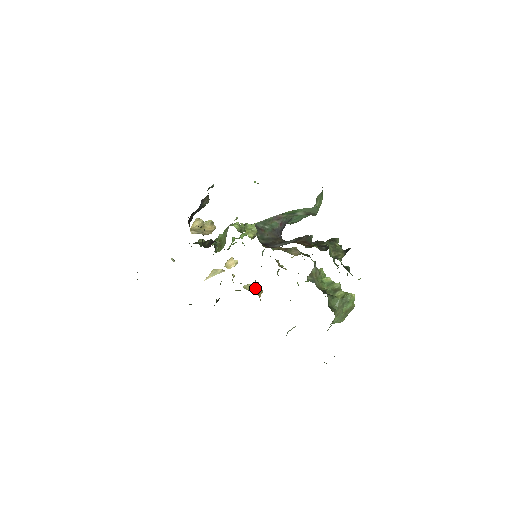
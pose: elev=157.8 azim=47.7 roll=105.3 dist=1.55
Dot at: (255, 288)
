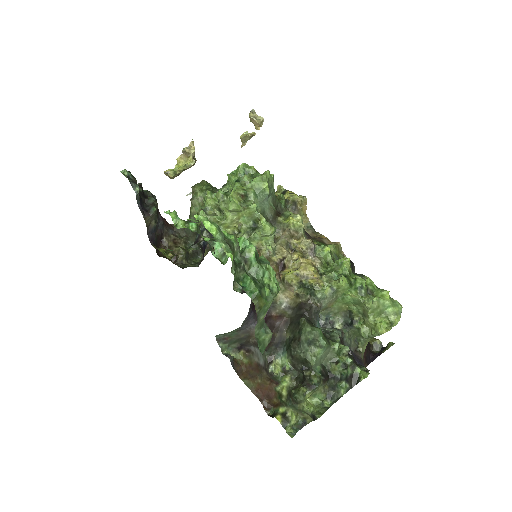
Dot at: occluded
